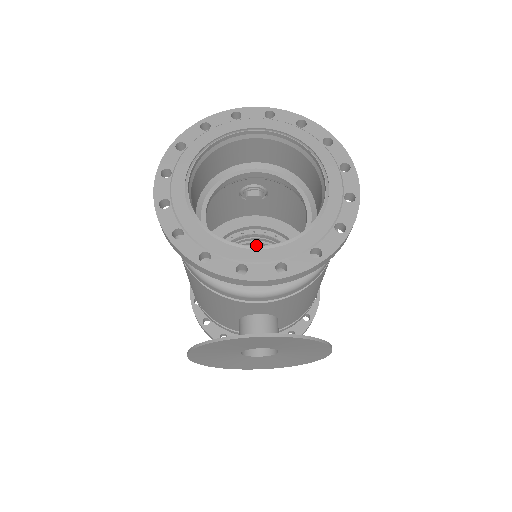
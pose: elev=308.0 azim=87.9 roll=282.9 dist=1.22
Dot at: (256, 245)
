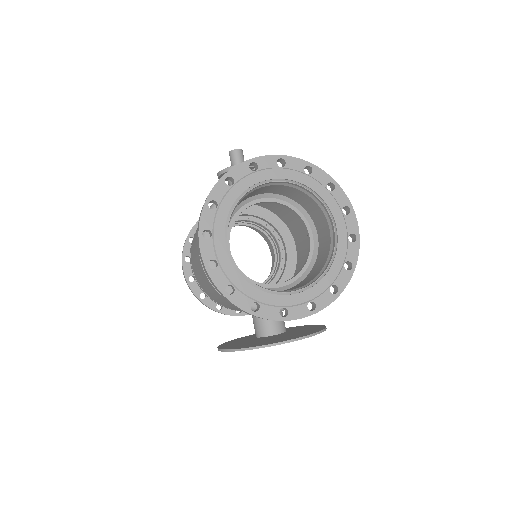
Dot at: occluded
